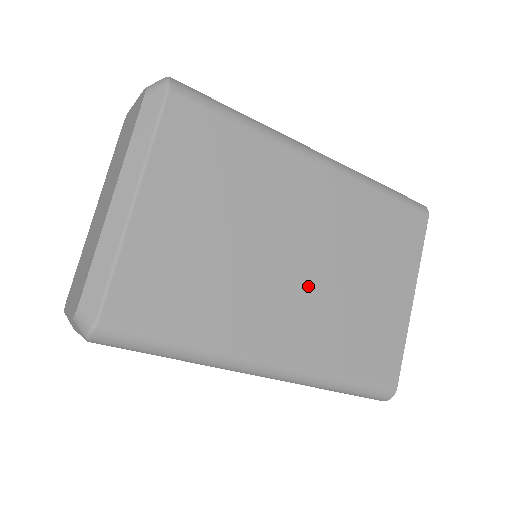
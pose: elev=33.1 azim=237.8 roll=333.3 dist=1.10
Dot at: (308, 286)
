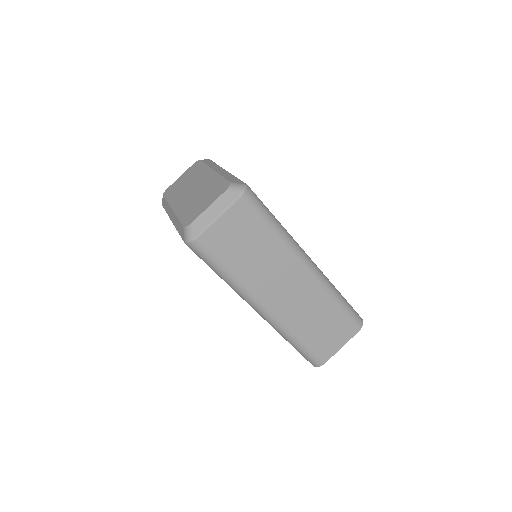
Dot at: occluded
